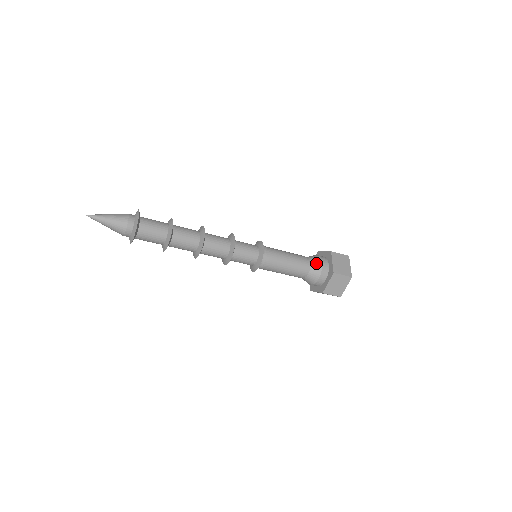
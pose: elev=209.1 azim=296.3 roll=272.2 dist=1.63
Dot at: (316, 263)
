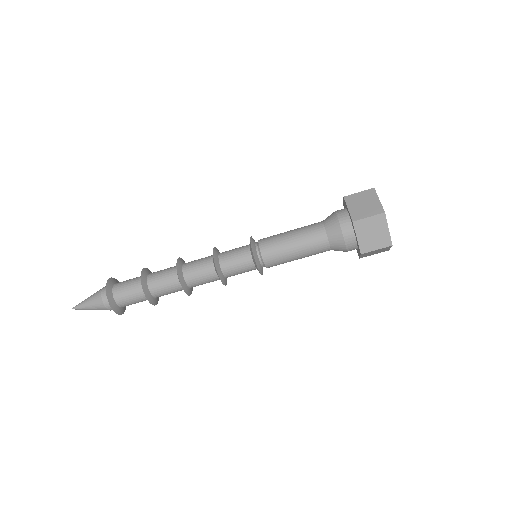
Dot at: (330, 223)
